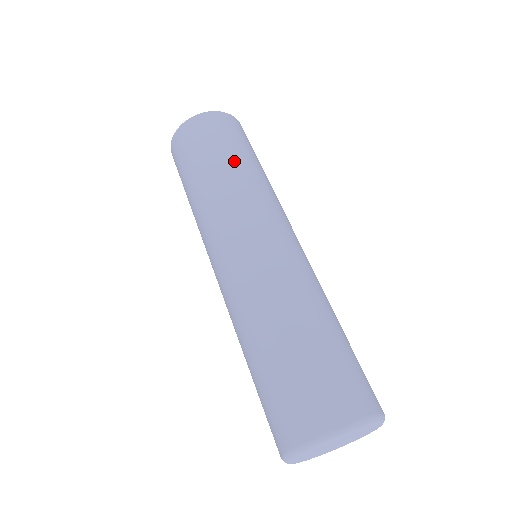
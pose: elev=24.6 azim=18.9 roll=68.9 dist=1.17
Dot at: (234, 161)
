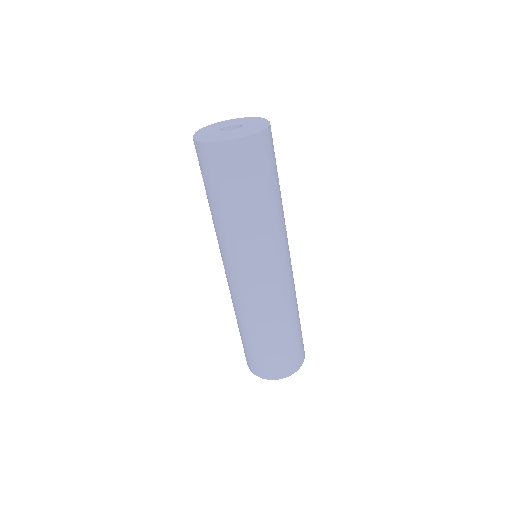
Dot at: (269, 201)
